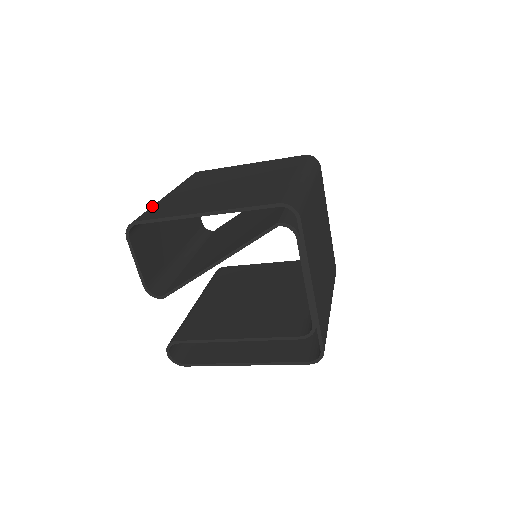
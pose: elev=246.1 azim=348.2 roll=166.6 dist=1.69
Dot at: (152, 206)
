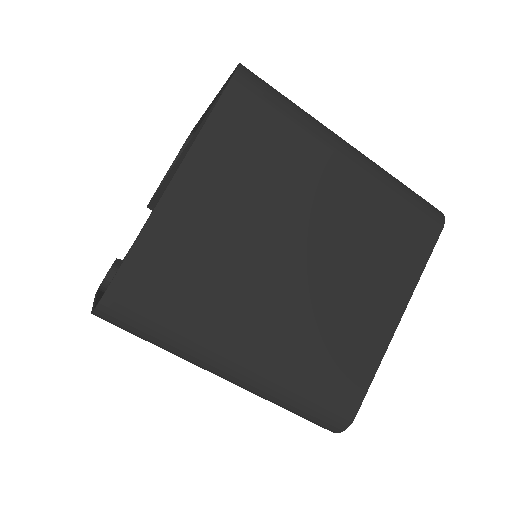
Dot at: occluded
